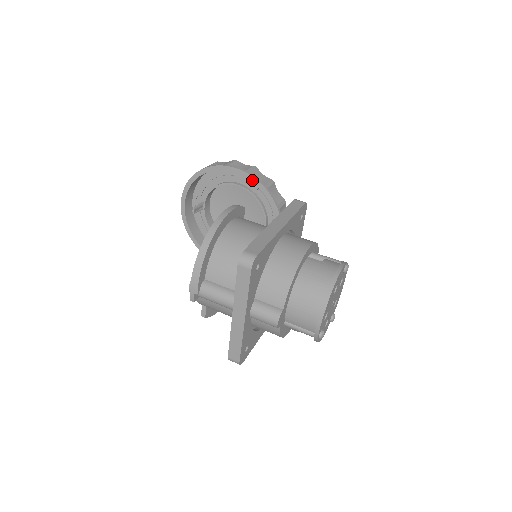
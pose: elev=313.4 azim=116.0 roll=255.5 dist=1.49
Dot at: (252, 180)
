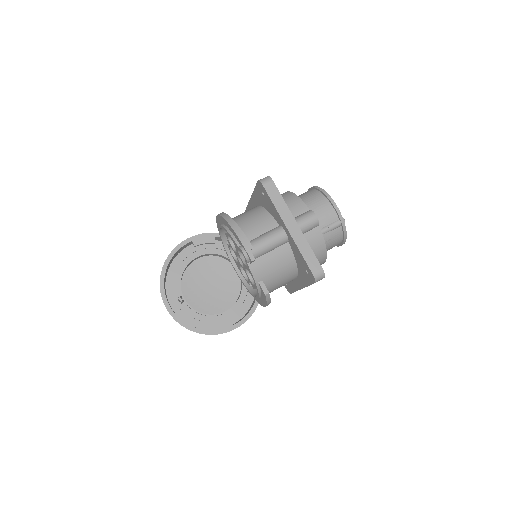
Dot at: (207, 236)
